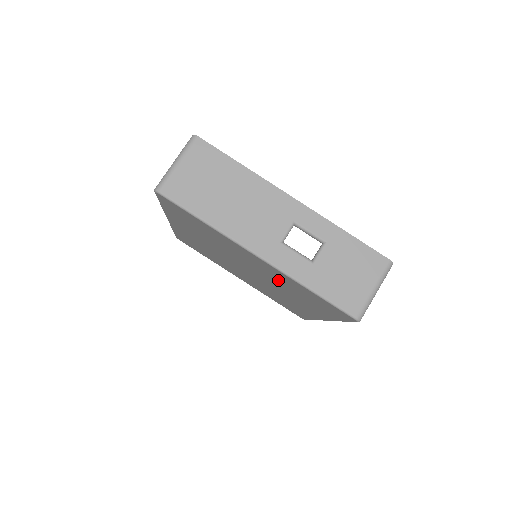
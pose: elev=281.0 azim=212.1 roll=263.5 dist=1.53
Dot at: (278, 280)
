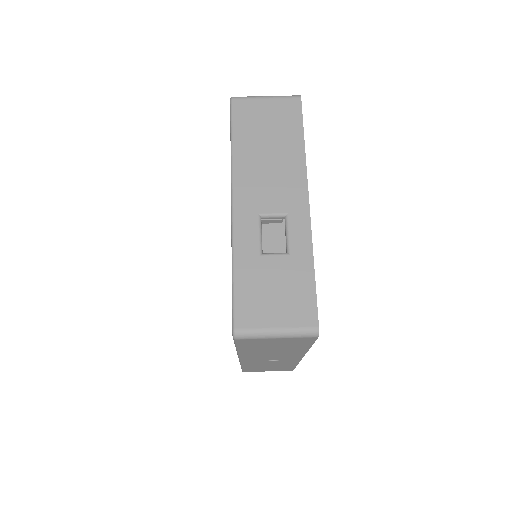
Dot at: occluded
